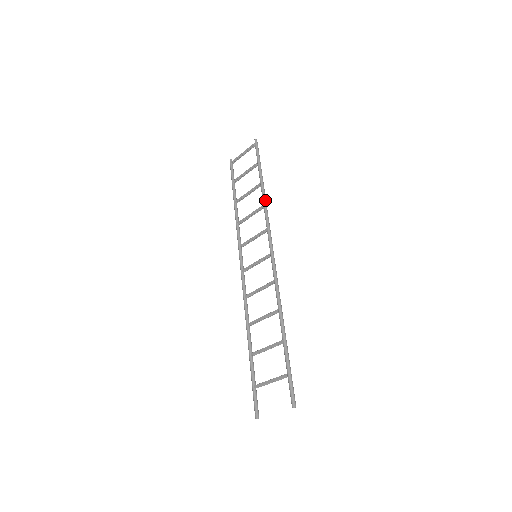
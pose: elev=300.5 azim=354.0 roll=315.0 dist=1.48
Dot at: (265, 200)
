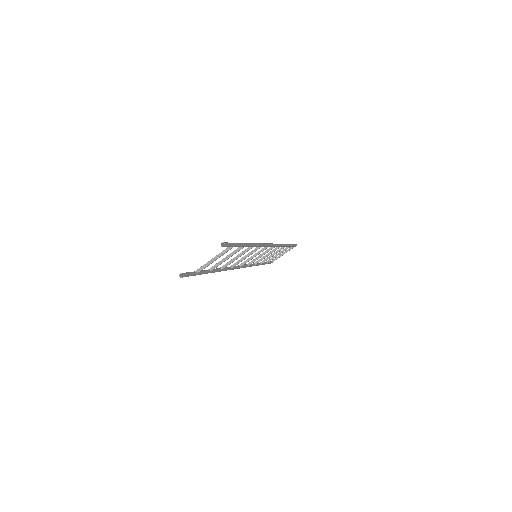
Dot at: (283, 244)
